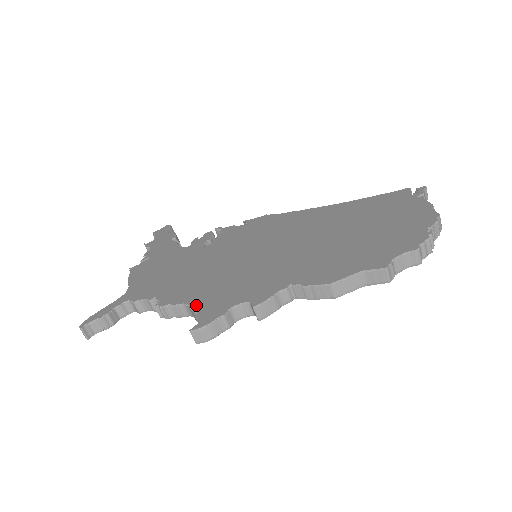
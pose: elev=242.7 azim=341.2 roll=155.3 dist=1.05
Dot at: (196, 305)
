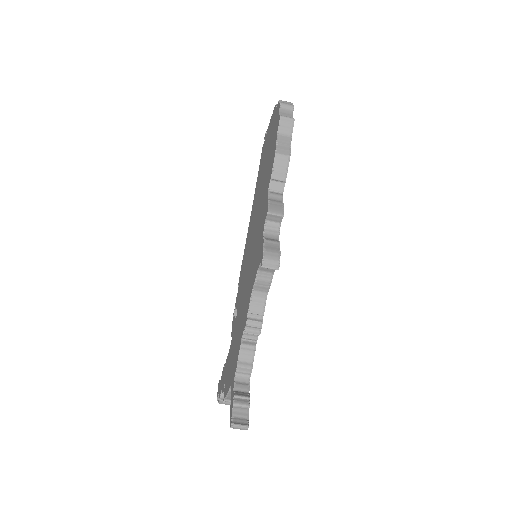
Dot at: (254, 279)
